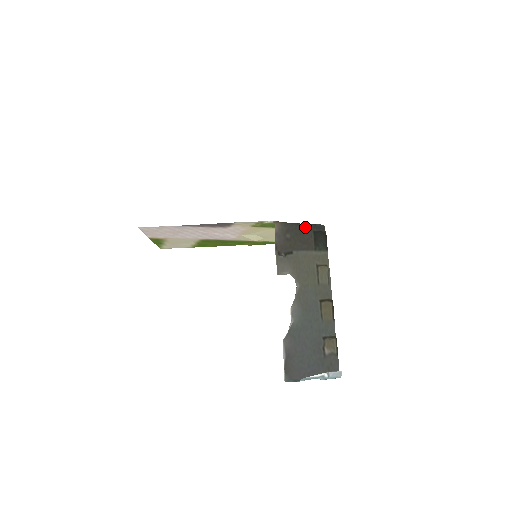
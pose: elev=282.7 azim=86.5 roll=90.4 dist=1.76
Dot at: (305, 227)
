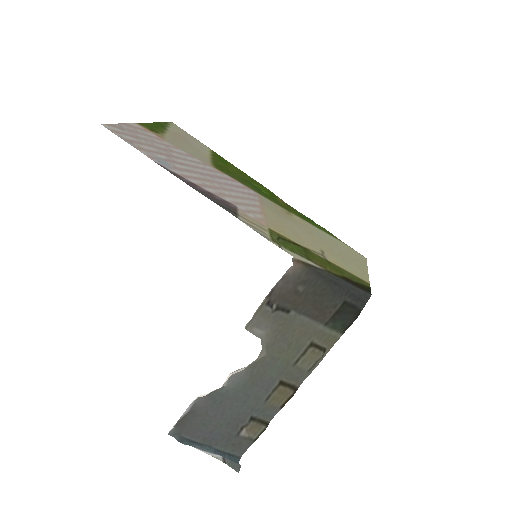
Dot at: (336, 290)
